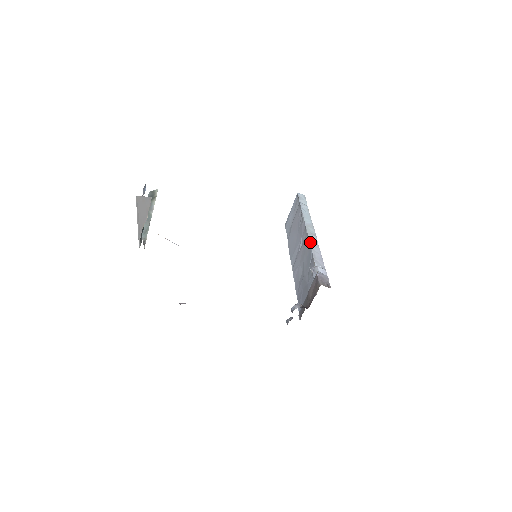
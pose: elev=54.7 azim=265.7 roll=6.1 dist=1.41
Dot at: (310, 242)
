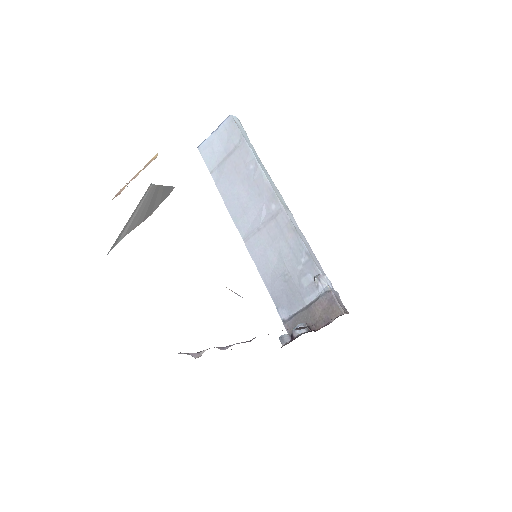
Dot at: (294, 226)
